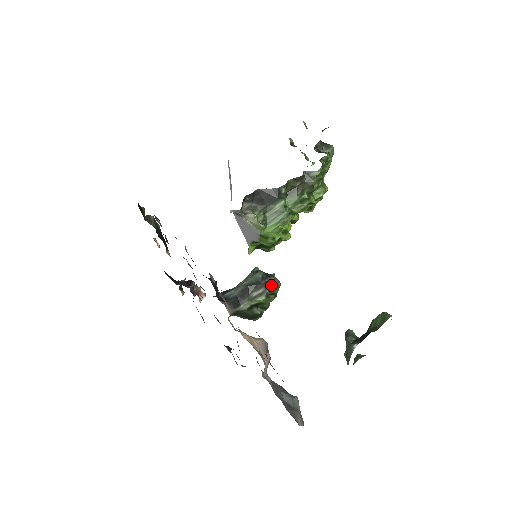
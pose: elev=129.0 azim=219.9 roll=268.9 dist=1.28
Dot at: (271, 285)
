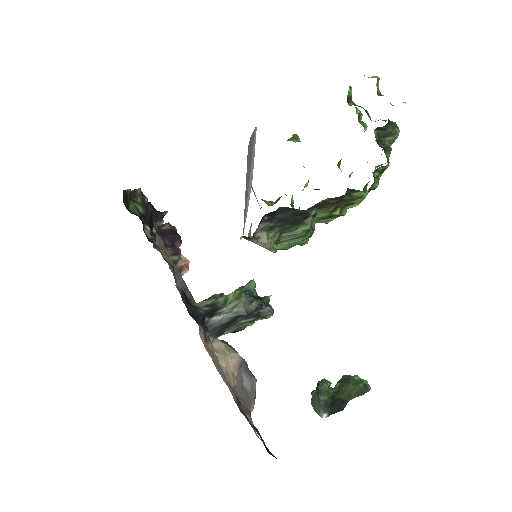
Dot at: (263, 317)
